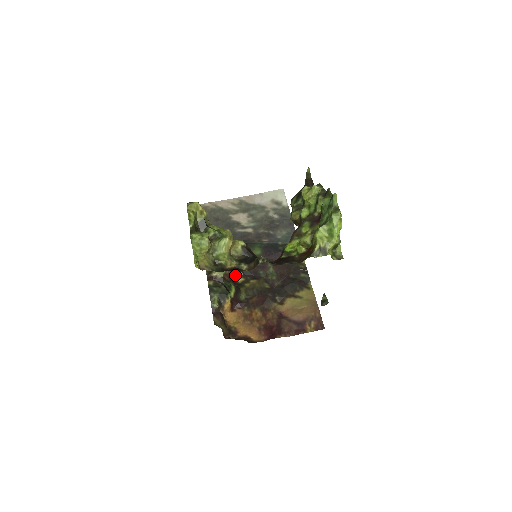
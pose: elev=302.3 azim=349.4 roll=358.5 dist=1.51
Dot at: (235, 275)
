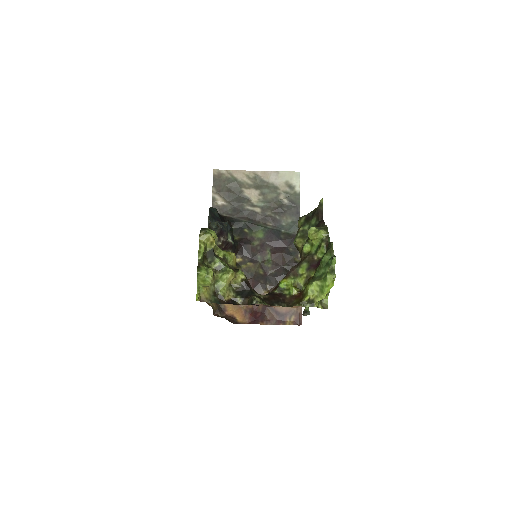
Dot at: (235, 254)
